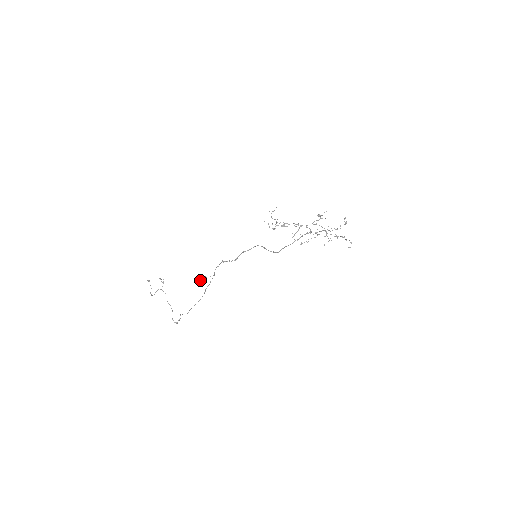
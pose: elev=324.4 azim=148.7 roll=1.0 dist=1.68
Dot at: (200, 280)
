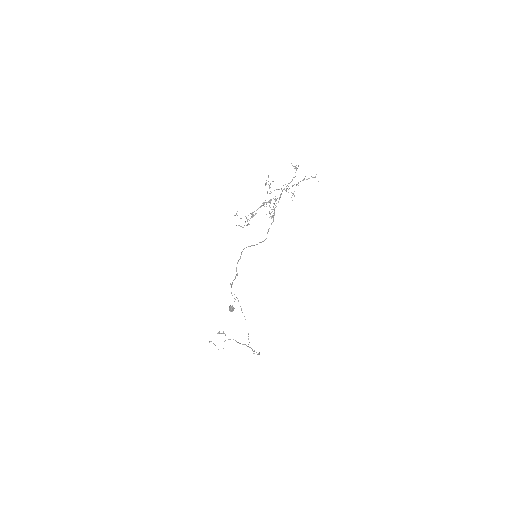
Dot at: occluded
